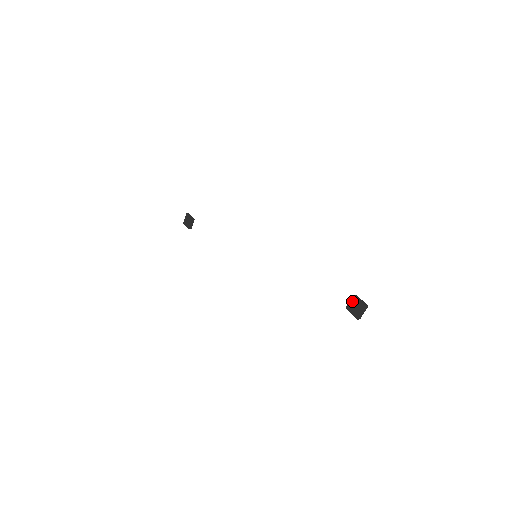
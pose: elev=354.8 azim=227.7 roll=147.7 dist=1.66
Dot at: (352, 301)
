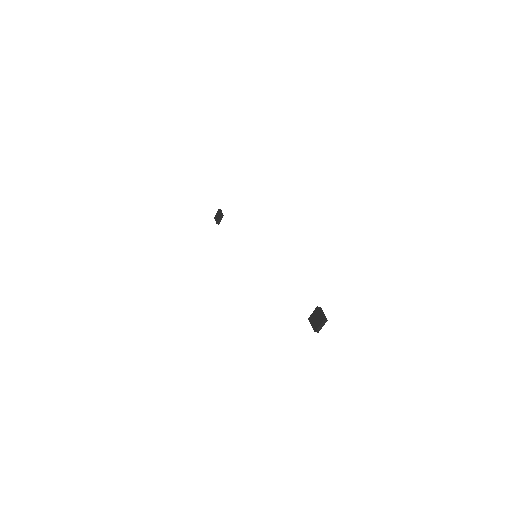
Dot at: (315, 312)
